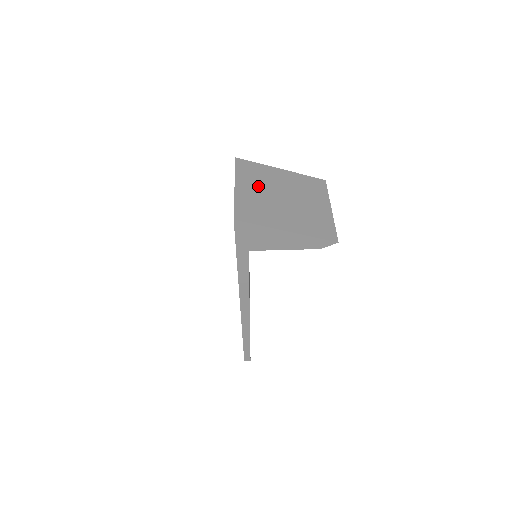
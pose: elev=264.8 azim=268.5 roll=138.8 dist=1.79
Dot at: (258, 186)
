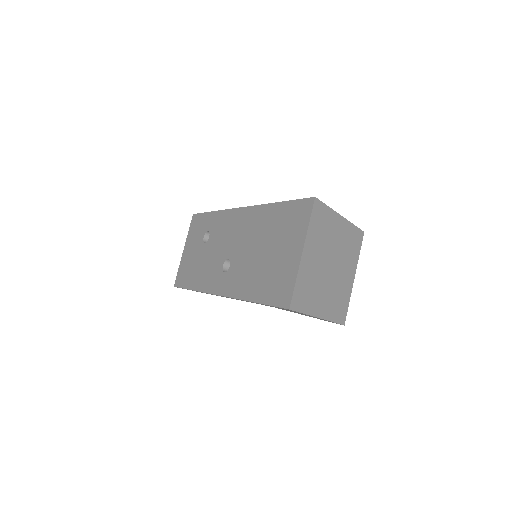
Dot at: (319, 250)
